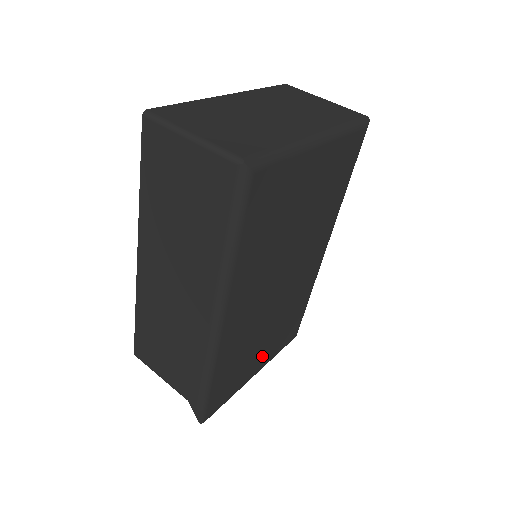
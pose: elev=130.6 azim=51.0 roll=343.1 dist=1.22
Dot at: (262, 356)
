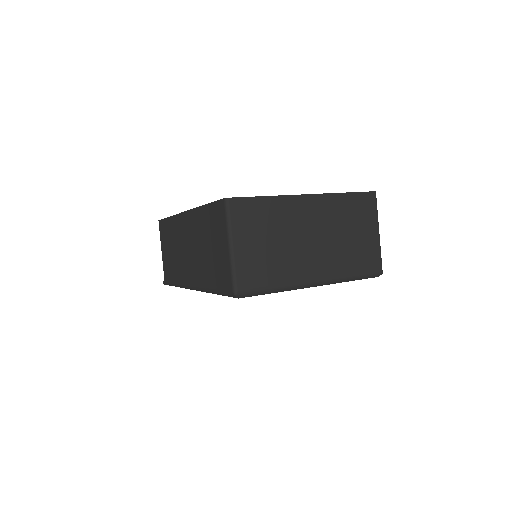
Dot at: occluded
